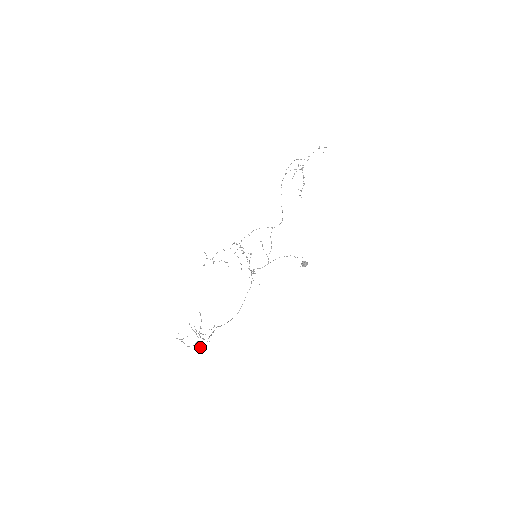
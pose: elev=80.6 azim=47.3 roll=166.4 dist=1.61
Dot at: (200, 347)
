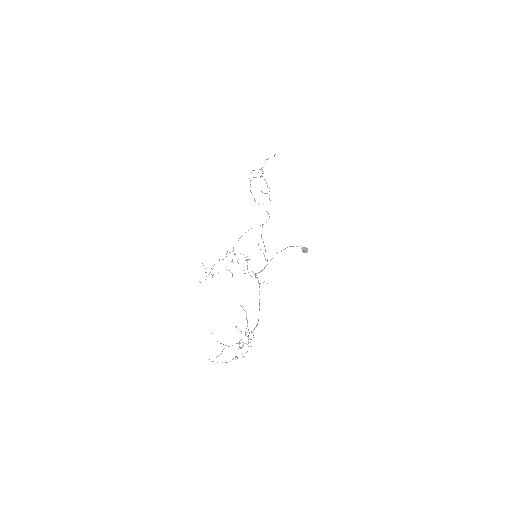
Dot at: (242, 357)
